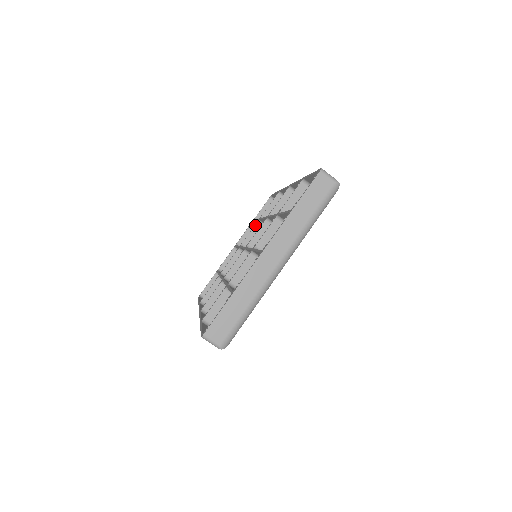
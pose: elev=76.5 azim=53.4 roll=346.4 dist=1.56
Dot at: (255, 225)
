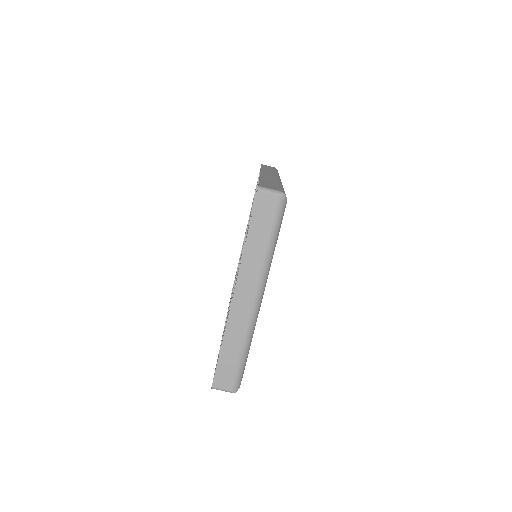
Dot at: occluded
